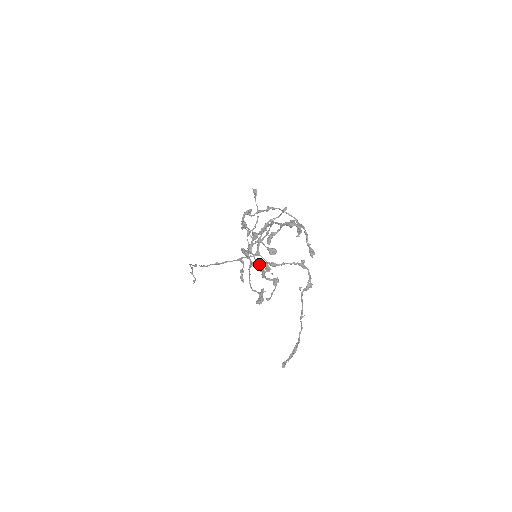
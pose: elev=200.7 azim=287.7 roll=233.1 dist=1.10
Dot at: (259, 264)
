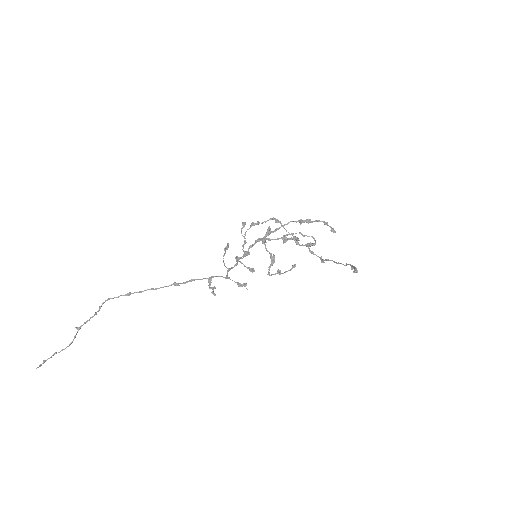
Dot at: (288, 239)
